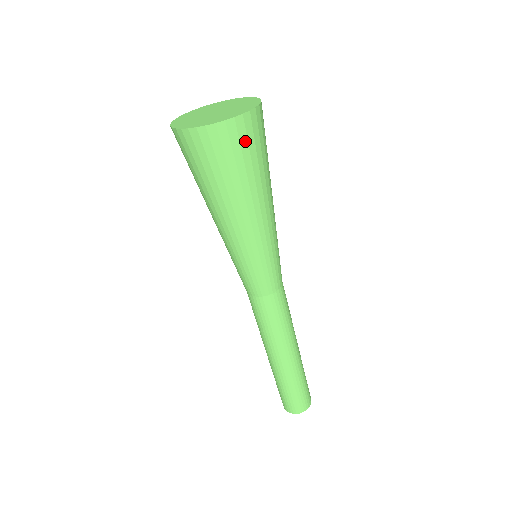
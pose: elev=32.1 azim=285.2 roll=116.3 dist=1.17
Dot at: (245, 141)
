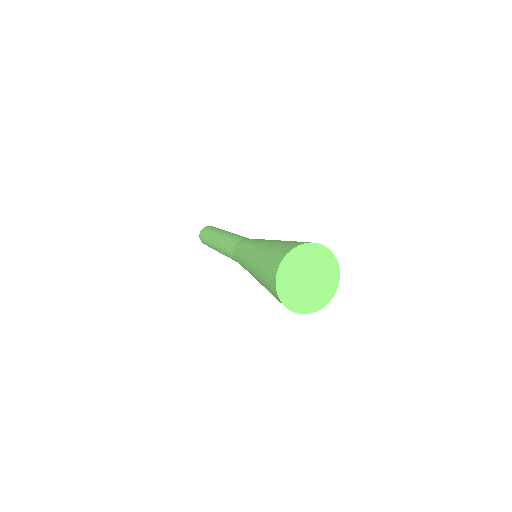
Dot at: occluded
